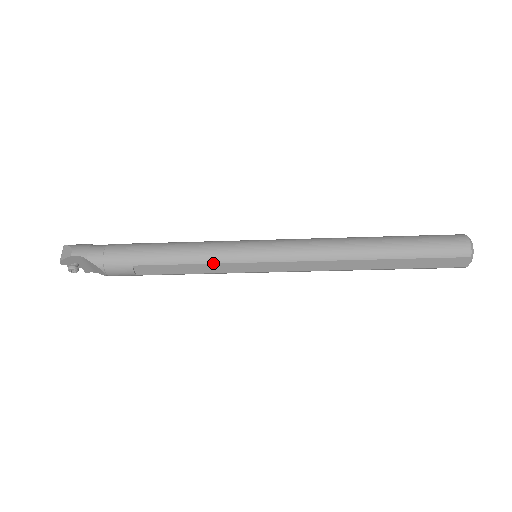
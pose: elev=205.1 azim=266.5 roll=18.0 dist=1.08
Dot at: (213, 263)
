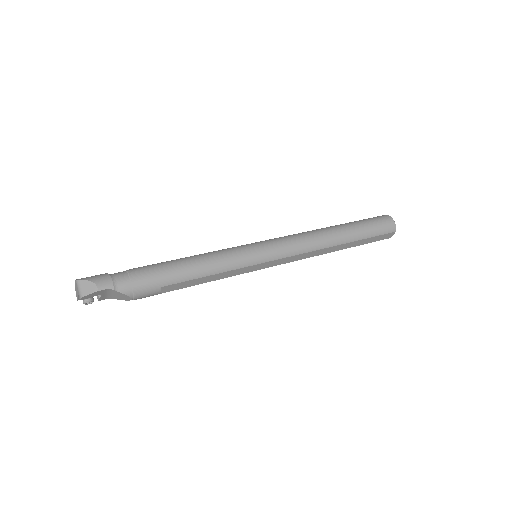
Dot at: (230, 270)
